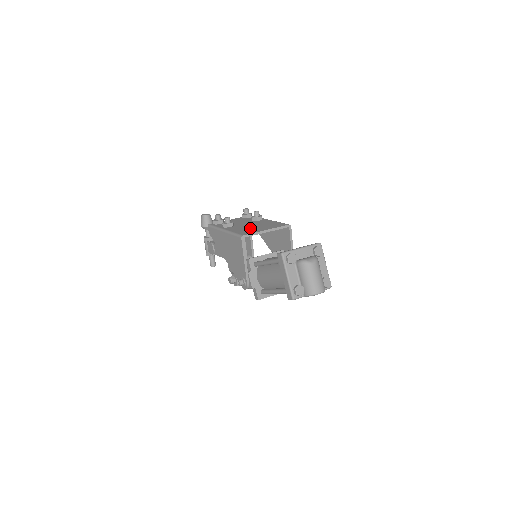
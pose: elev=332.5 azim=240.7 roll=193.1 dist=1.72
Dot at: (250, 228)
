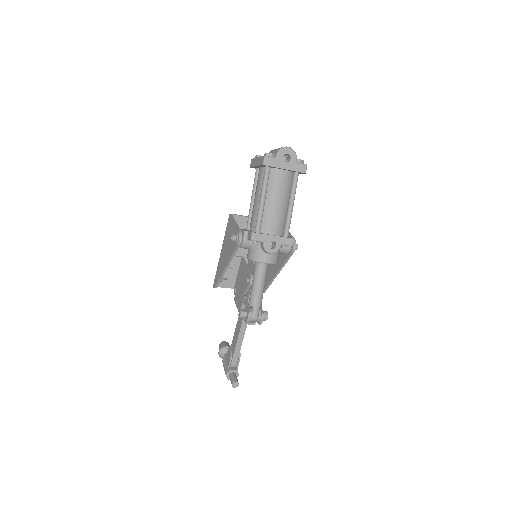
Dot at: occluded
